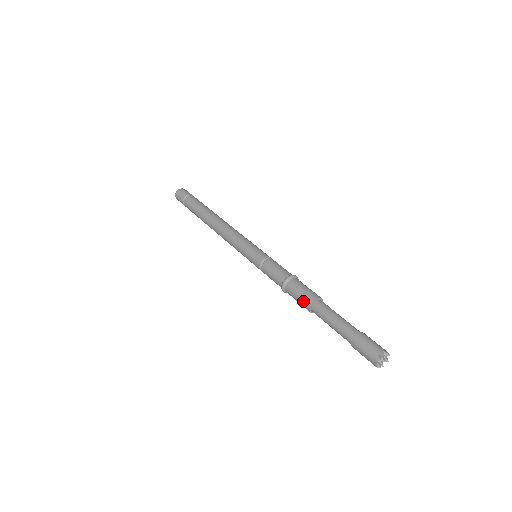
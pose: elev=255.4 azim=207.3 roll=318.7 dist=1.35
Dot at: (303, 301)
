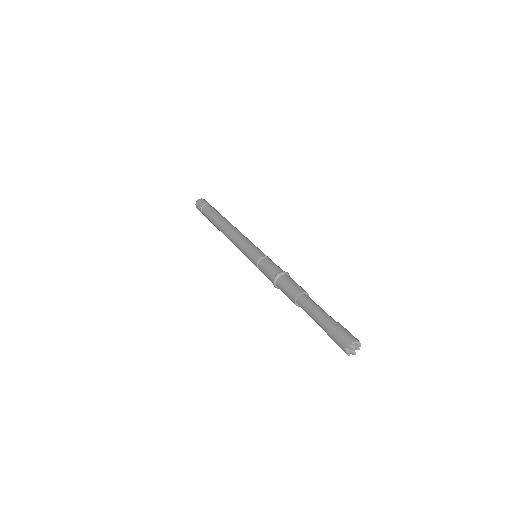
Dot at: (293, 289)
